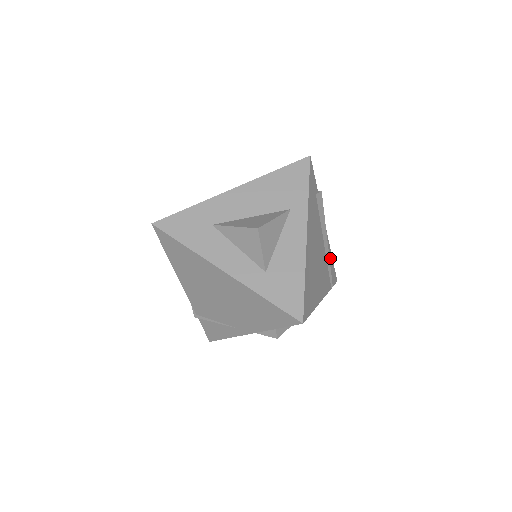
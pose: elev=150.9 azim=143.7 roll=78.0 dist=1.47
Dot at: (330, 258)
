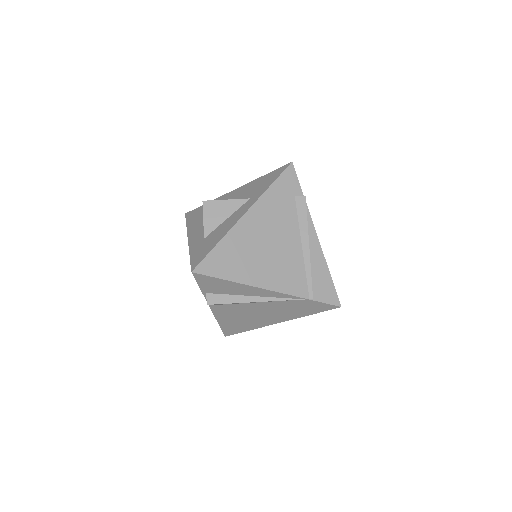
Dot at: (322, 271)
